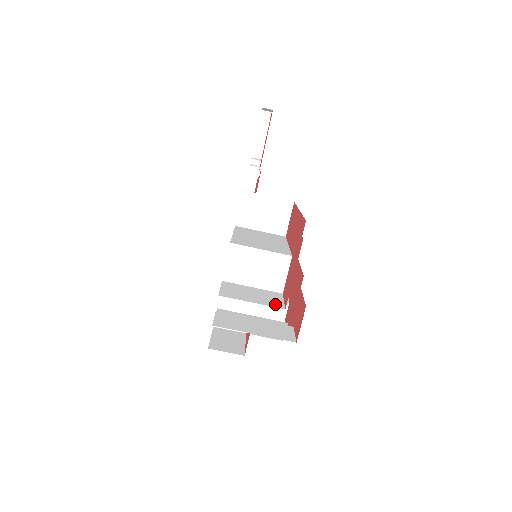
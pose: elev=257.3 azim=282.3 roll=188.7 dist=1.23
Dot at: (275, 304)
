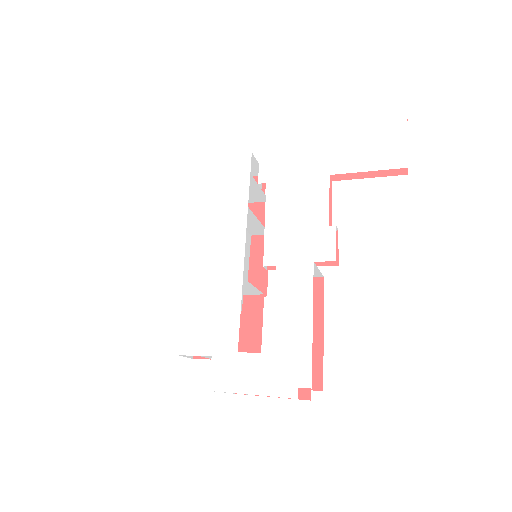
Dot at: occluded
